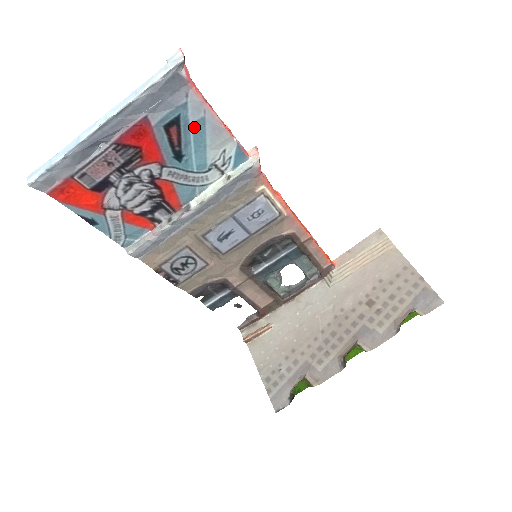
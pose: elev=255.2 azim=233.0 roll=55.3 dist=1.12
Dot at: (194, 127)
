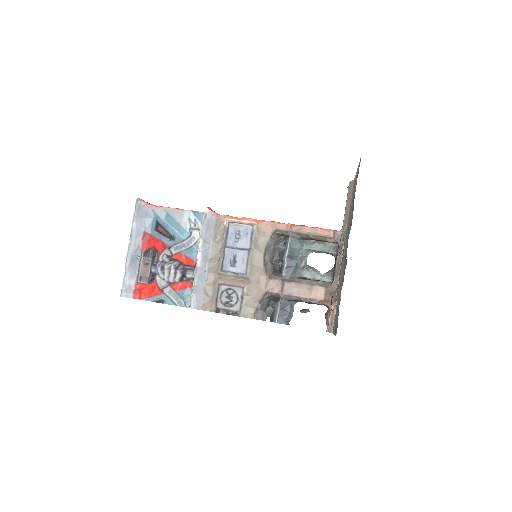
Dot at: (167, 220)
